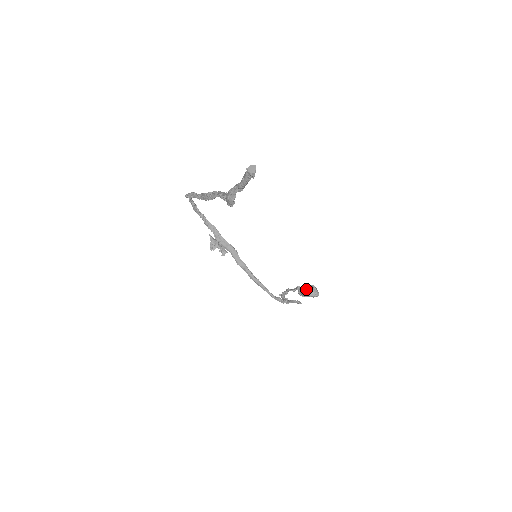
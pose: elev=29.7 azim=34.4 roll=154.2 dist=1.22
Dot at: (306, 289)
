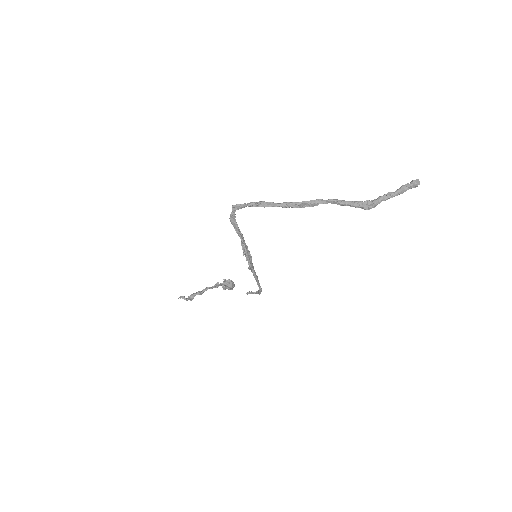
Dot at: (228, 283)
